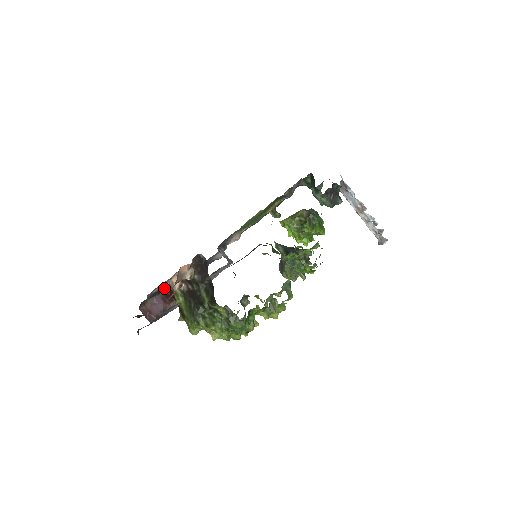
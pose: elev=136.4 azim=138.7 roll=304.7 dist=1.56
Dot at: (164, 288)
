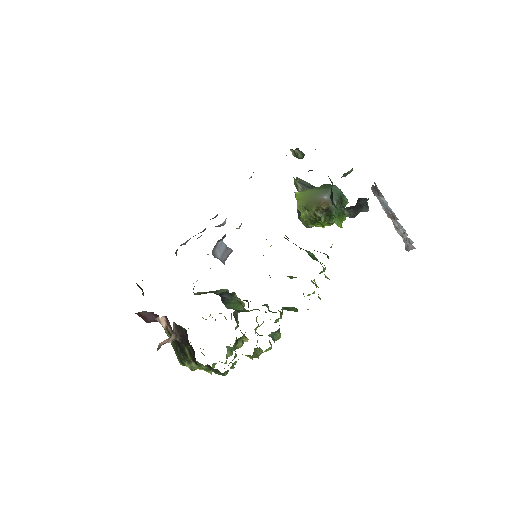
Dot at: occluded
